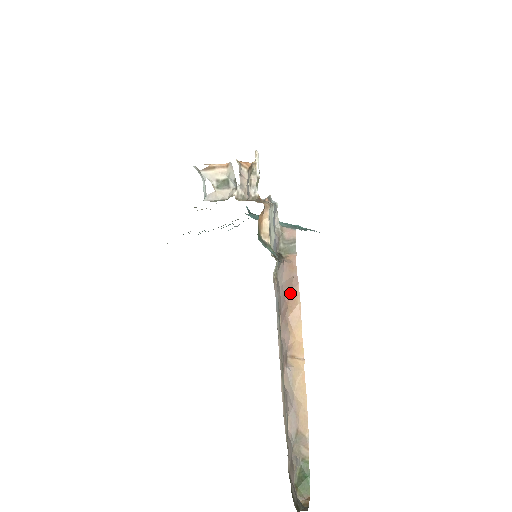
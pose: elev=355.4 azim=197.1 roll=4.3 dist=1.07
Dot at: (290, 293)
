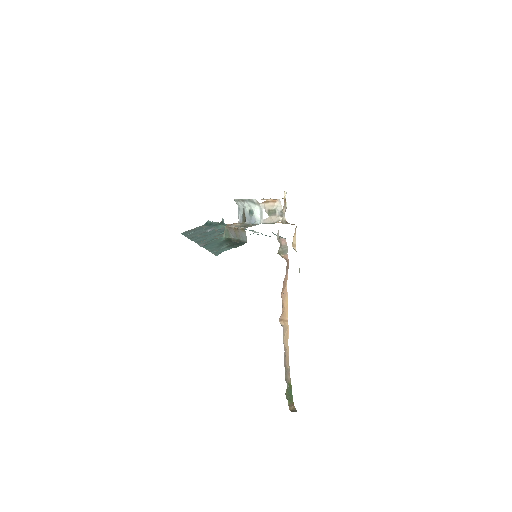
Dot at: (284, 279)
